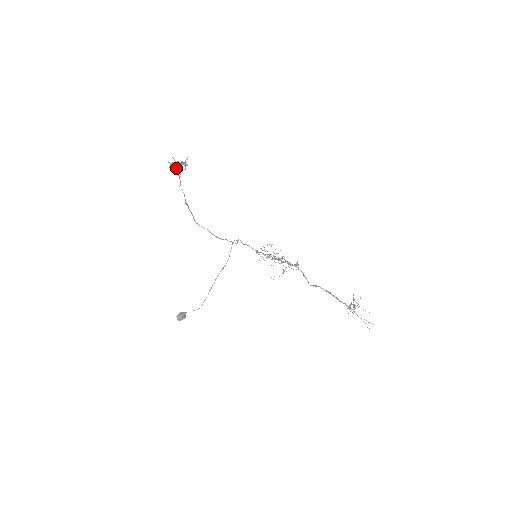
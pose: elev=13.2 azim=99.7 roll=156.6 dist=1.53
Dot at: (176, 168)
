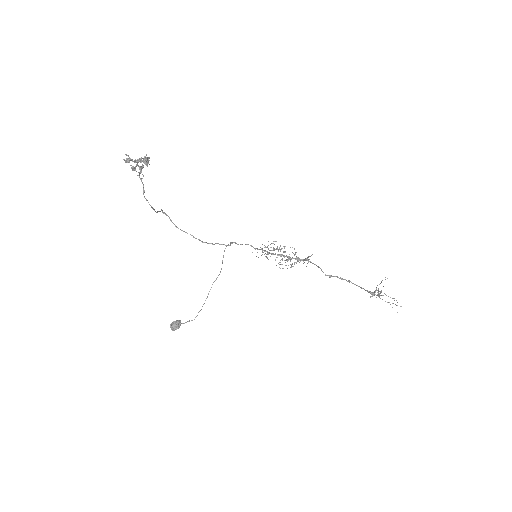
Dot at: (134, 168)
